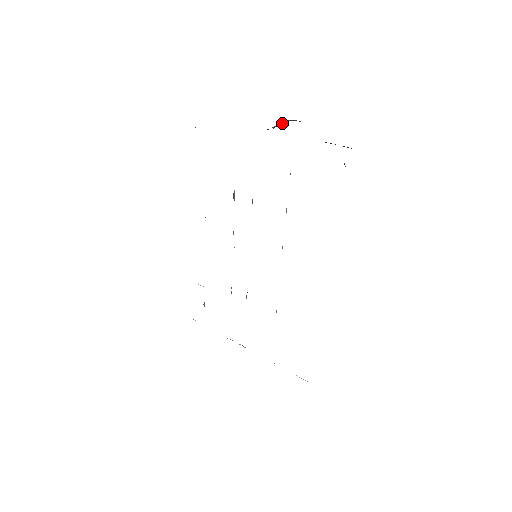
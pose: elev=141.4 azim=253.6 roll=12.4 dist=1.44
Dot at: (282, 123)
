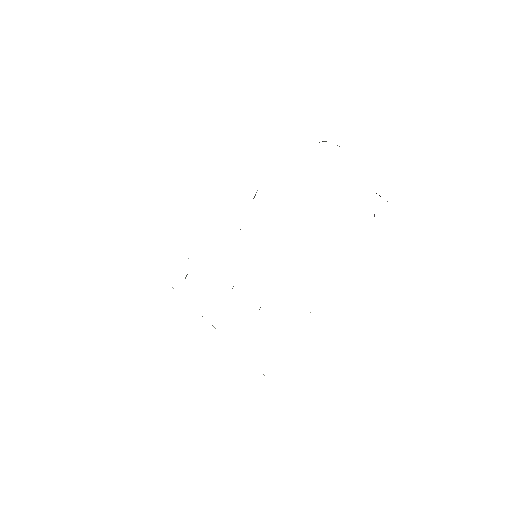
Dot at: (322, 141)
